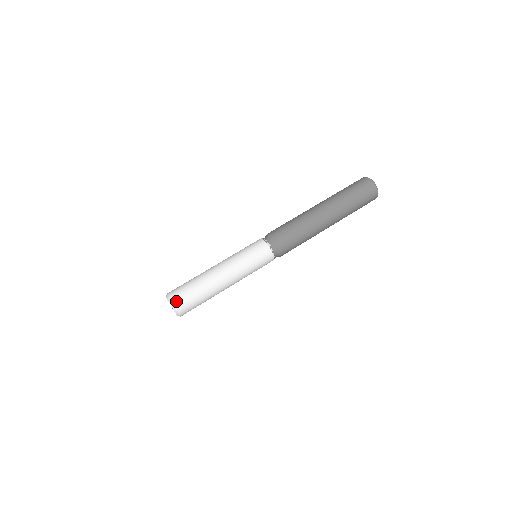
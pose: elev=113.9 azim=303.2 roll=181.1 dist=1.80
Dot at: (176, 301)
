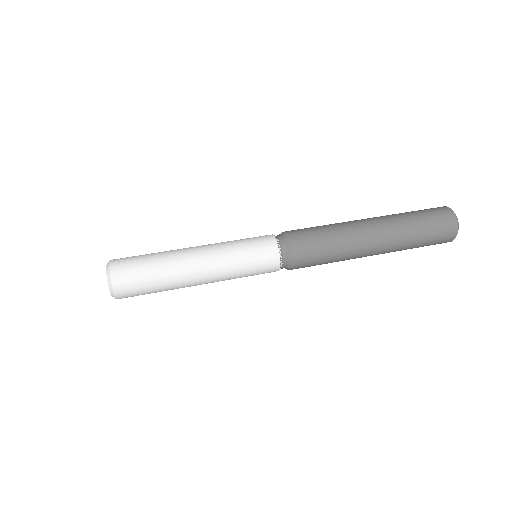
Dot at: (117, 281)
